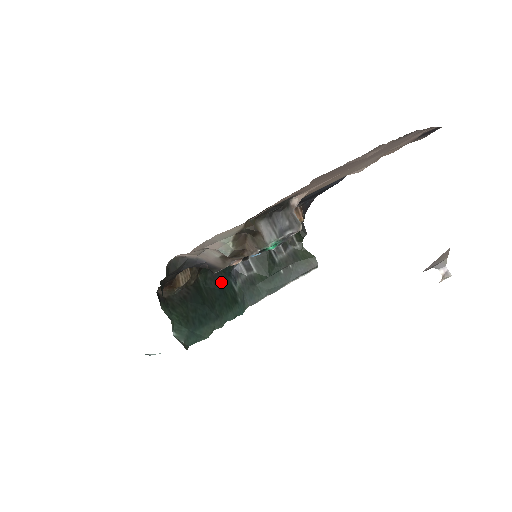
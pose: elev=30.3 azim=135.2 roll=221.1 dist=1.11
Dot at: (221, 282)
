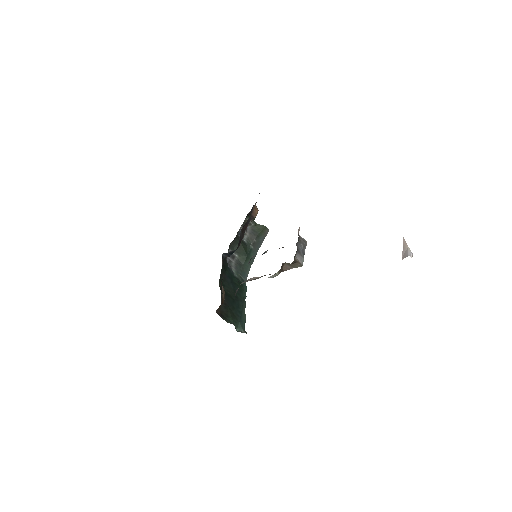
Dot at: (229, 278)
